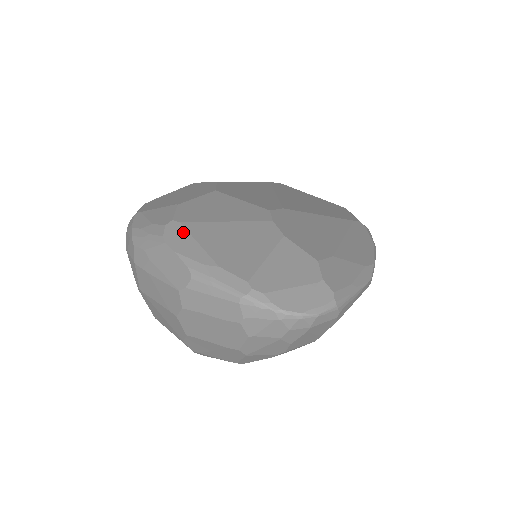
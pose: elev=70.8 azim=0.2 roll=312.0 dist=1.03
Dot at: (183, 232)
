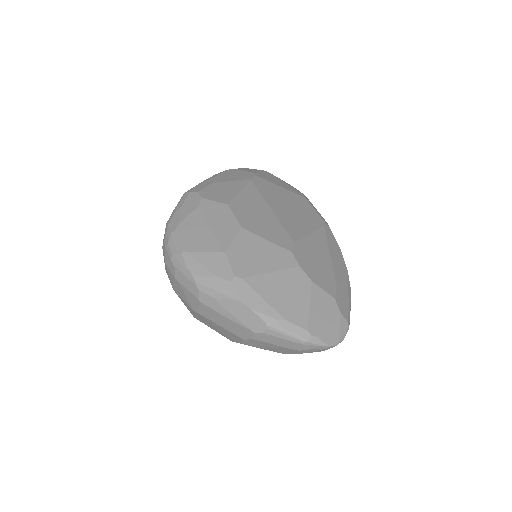
Dot at: (248, 289)
